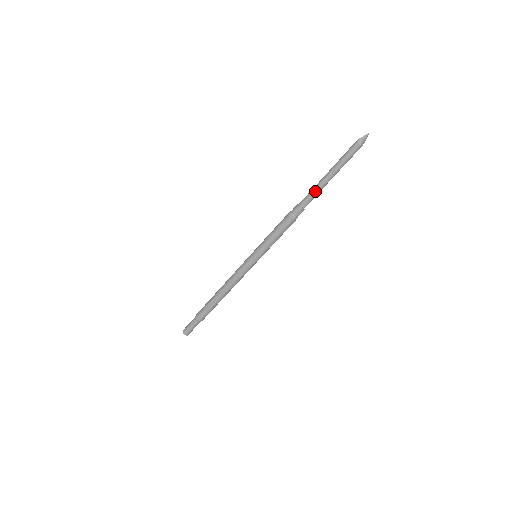
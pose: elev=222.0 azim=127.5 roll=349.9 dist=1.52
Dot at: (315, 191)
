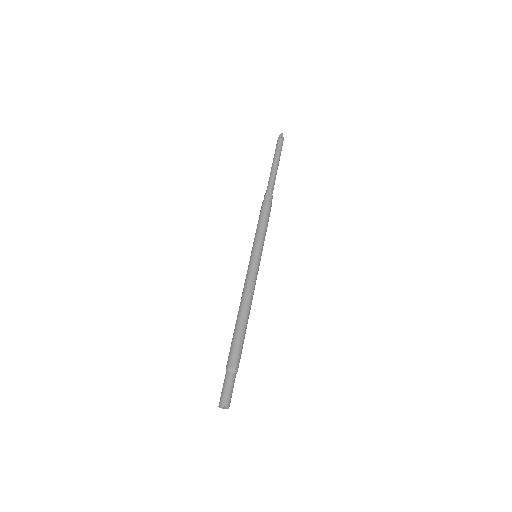
Dot at: (271, 177)
